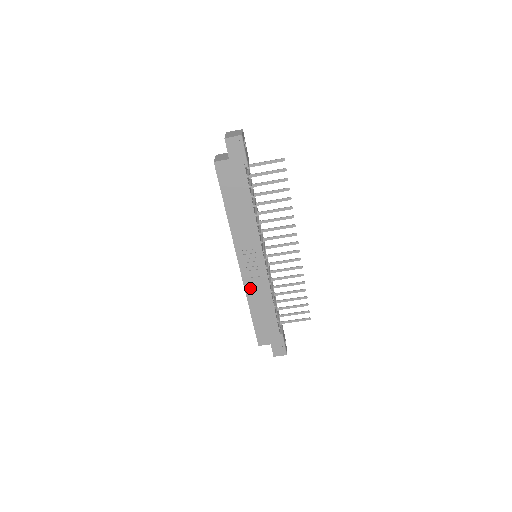
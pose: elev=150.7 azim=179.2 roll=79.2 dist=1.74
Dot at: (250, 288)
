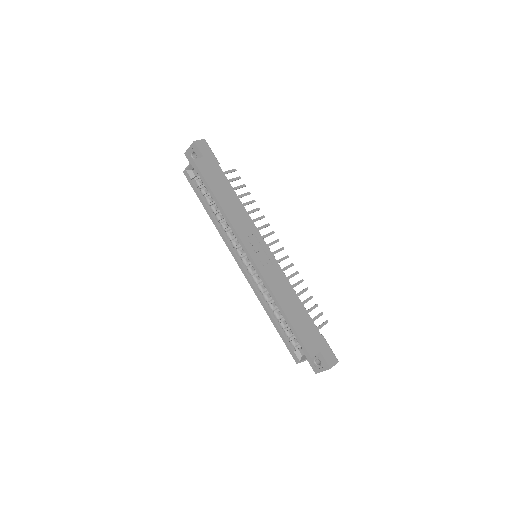
Dot at: (271, 282)
